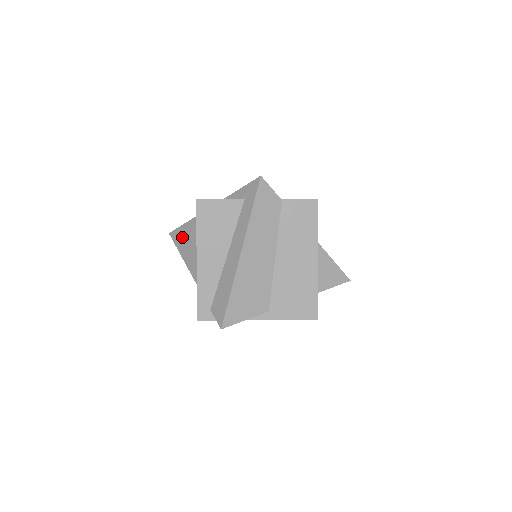
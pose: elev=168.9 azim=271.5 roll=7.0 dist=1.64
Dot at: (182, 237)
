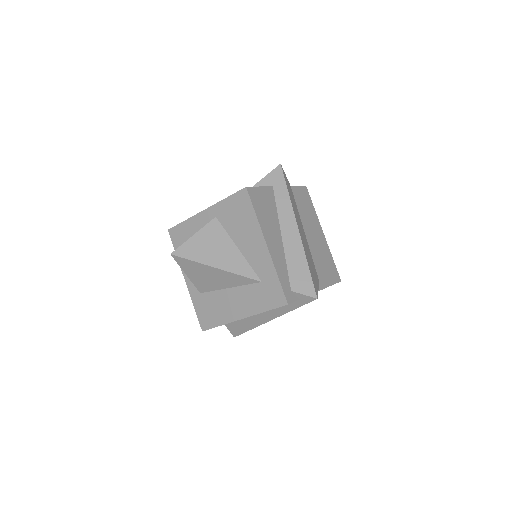
Dot at: (199, 248)
